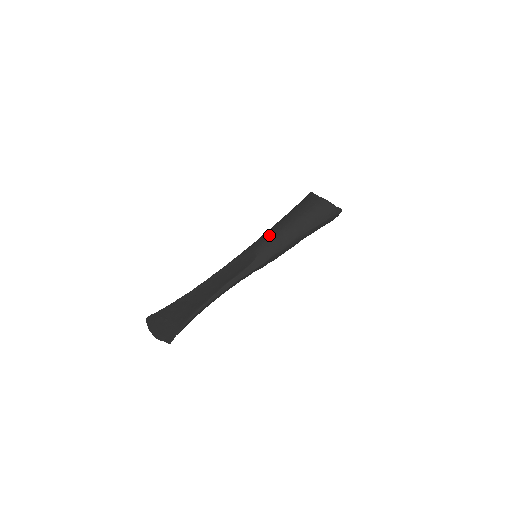
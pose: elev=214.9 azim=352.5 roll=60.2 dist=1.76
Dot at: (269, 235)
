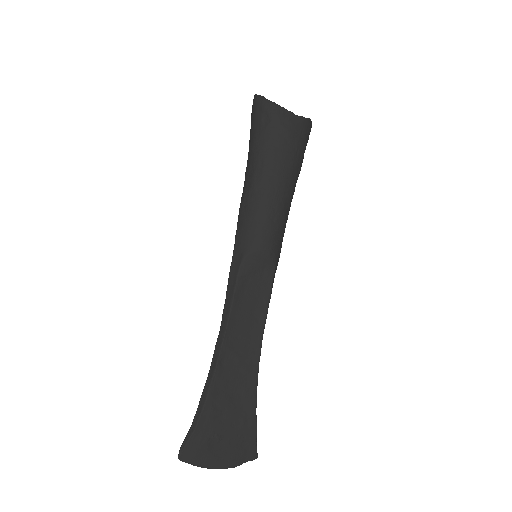
Dot at: (272, 220)
